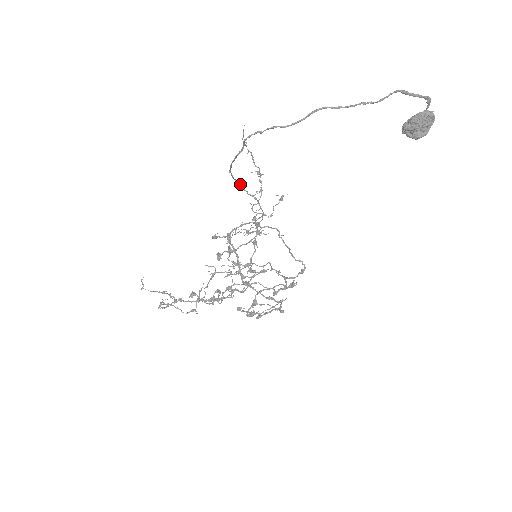
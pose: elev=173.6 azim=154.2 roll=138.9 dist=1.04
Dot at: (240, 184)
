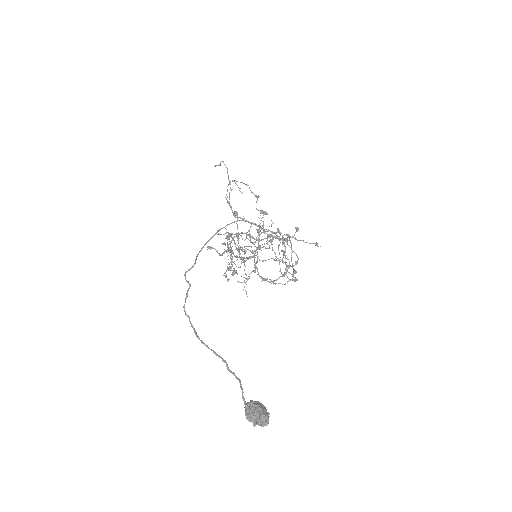
Dot at: (245, 221)
